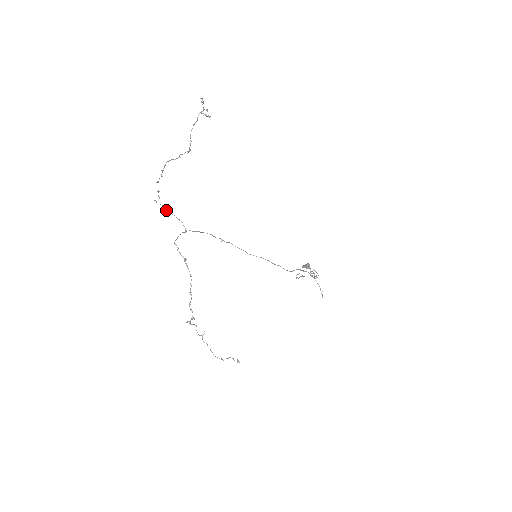
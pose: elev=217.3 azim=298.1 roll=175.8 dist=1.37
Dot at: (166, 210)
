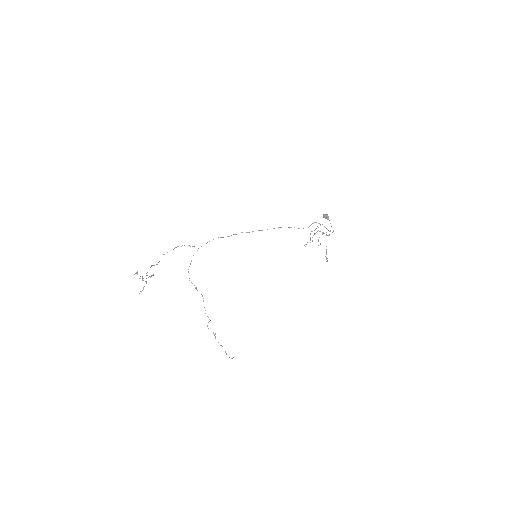
Dot at: (176, 247)
